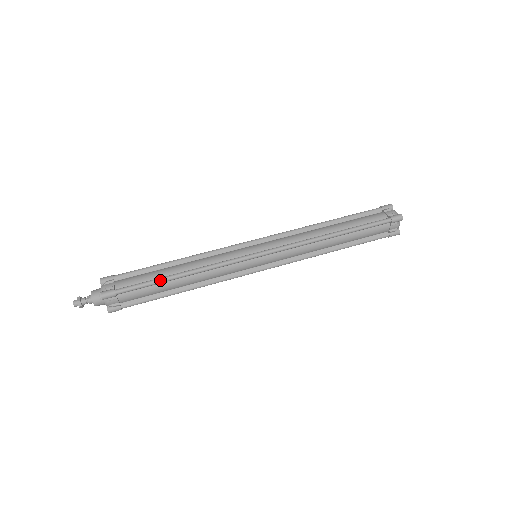
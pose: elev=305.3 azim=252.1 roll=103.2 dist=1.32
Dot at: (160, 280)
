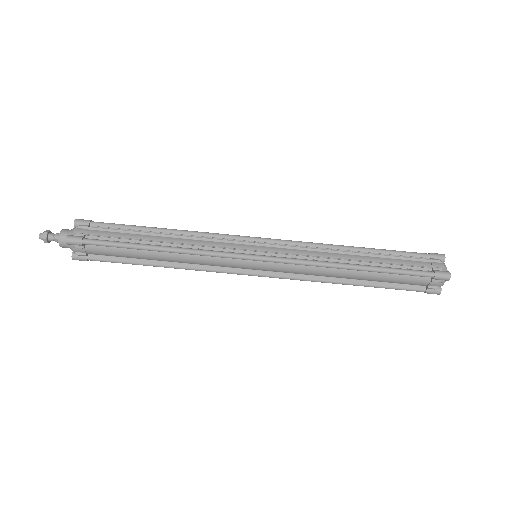
Dot at: occluded
